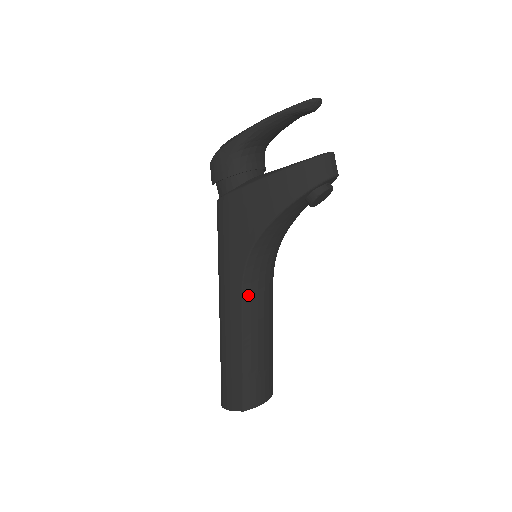
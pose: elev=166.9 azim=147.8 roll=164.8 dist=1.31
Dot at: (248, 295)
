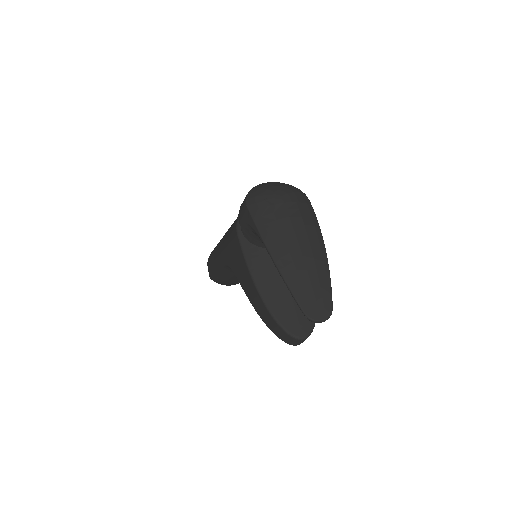
Dot at: (228, 269)
